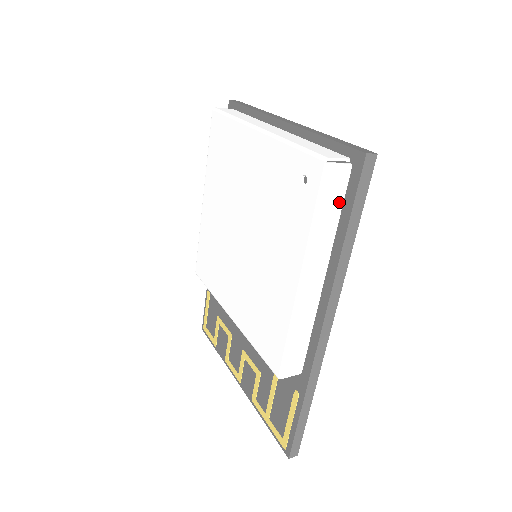
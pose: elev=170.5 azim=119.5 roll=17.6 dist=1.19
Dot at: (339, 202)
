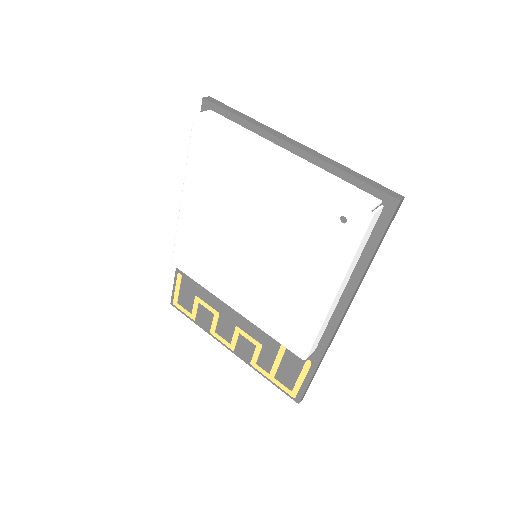
Dot at: (369, 234)
